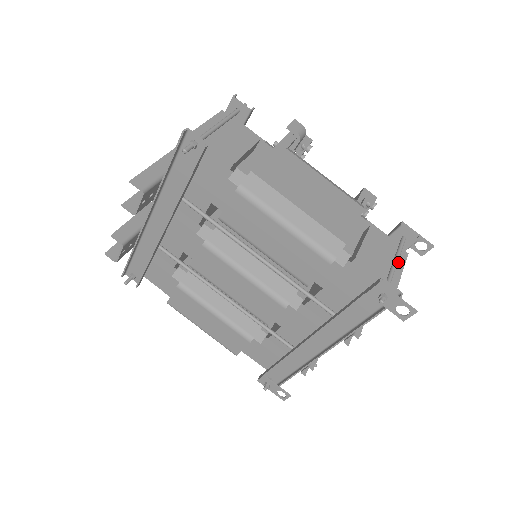
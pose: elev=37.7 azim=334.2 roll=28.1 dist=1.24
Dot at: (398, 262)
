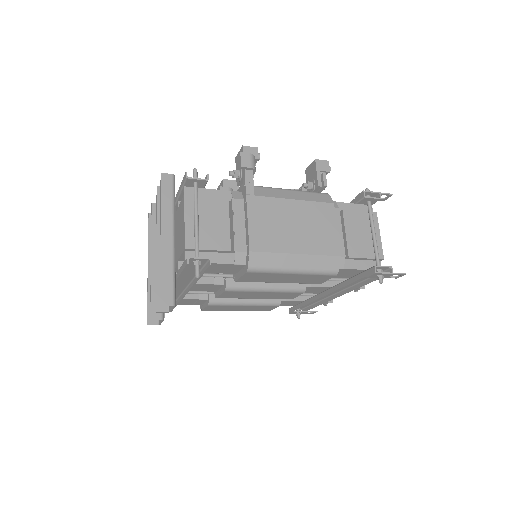
Dot at: (374, 230)
